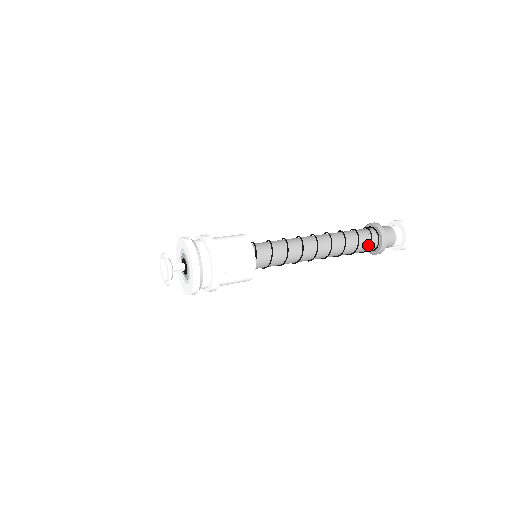
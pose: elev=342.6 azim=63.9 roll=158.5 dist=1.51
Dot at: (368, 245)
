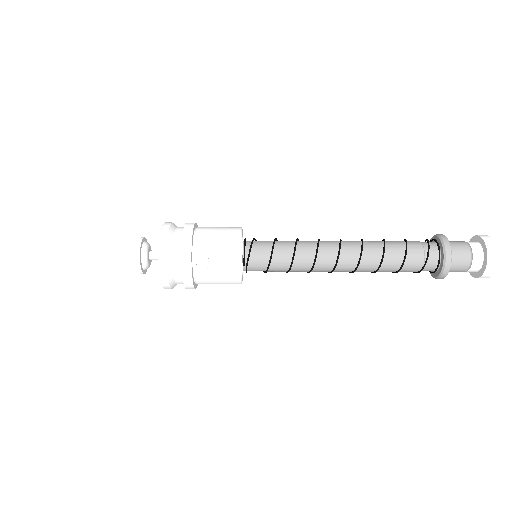
Dot at: (420, 266)
